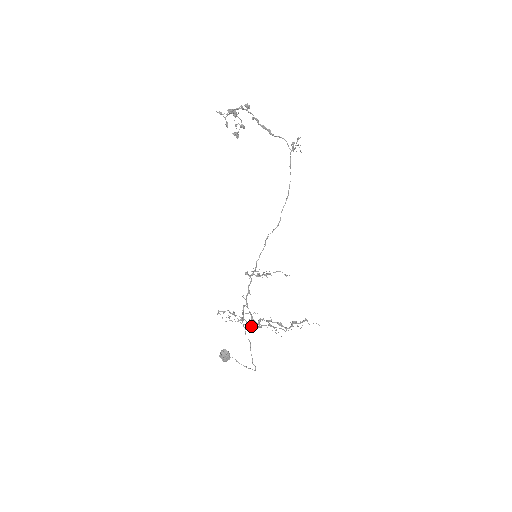
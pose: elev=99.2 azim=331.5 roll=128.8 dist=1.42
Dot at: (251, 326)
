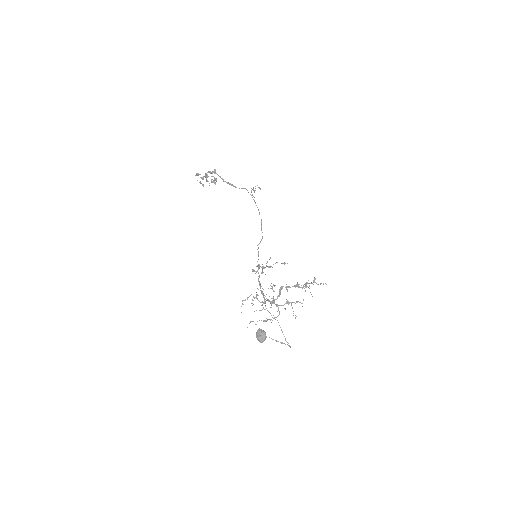
Dot at: (274, 302)
